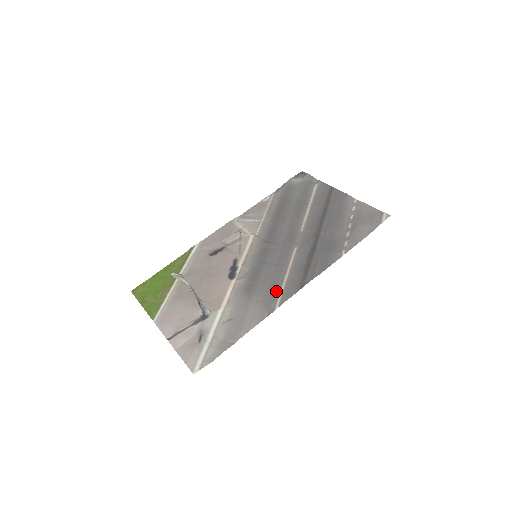
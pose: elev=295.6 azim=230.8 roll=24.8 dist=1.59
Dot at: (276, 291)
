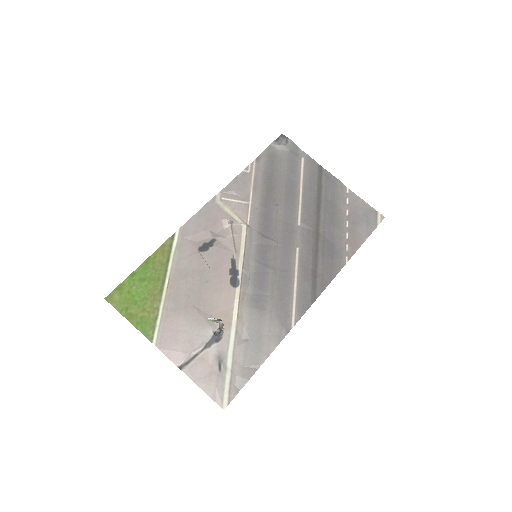
Dot at: (288, 305)
